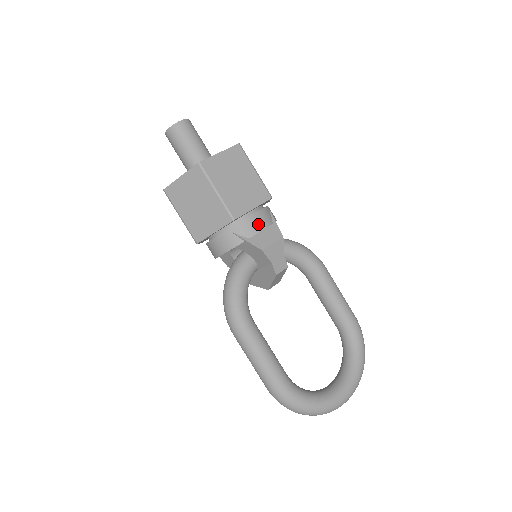
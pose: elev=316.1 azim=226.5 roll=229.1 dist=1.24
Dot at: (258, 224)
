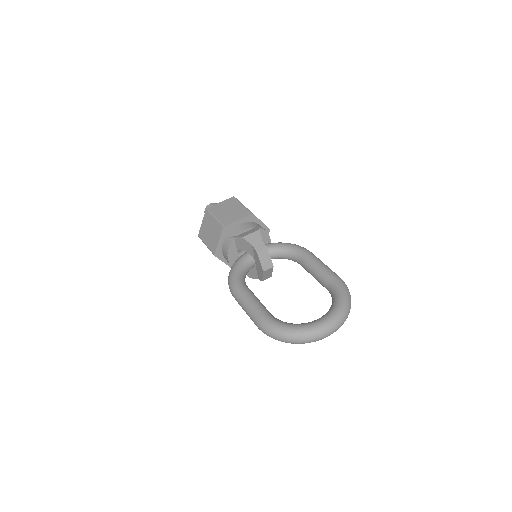
Dot at: (243, 228)
